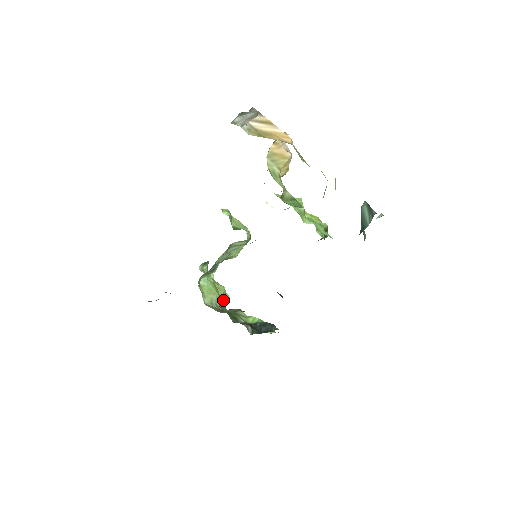
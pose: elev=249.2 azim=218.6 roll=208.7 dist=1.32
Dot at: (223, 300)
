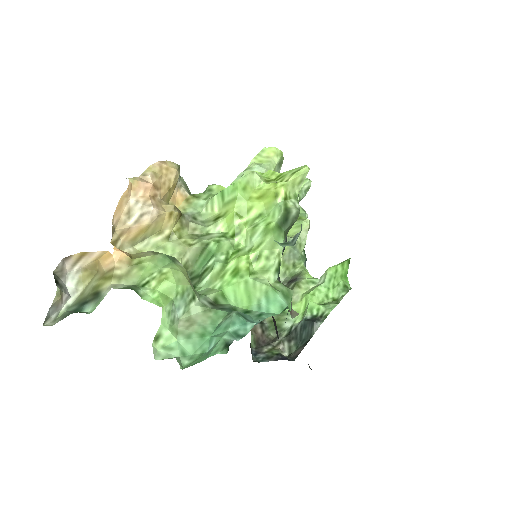
Dot at: (290, 257)
